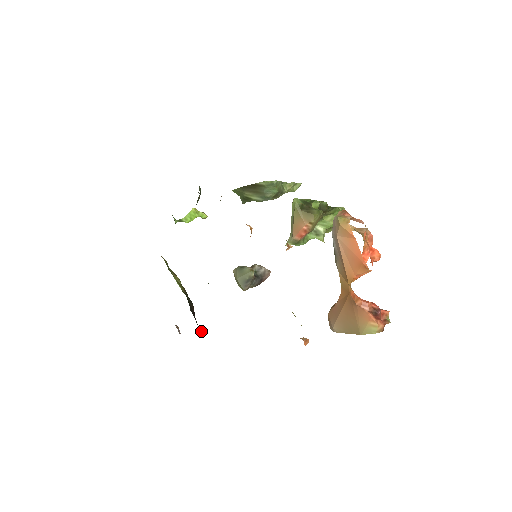
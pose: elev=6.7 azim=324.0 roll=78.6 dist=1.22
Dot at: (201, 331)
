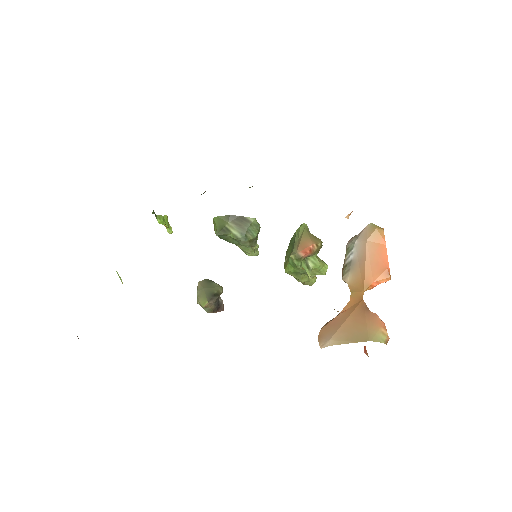
Dot at: occluded
